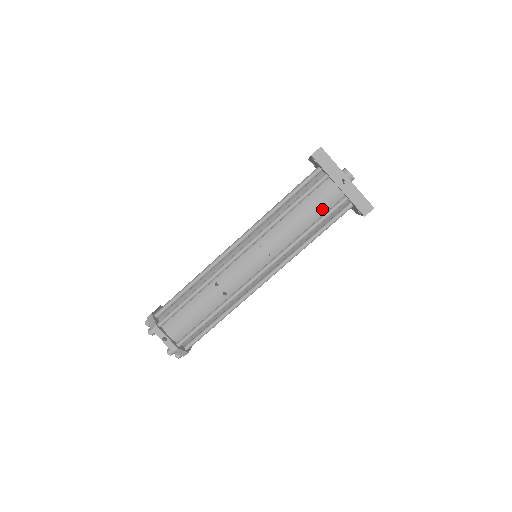
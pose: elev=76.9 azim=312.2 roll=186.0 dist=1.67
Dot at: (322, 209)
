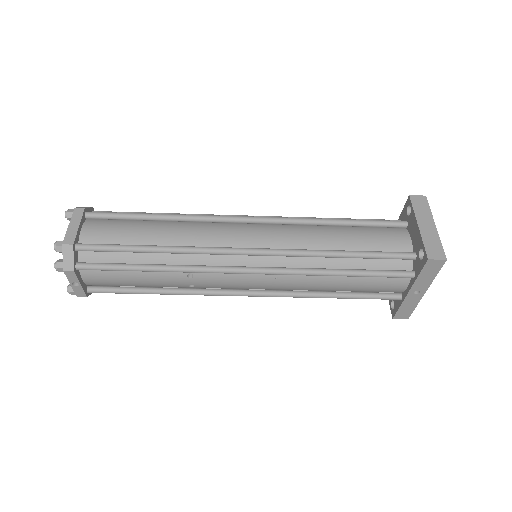
Dot at: (370, 290)
